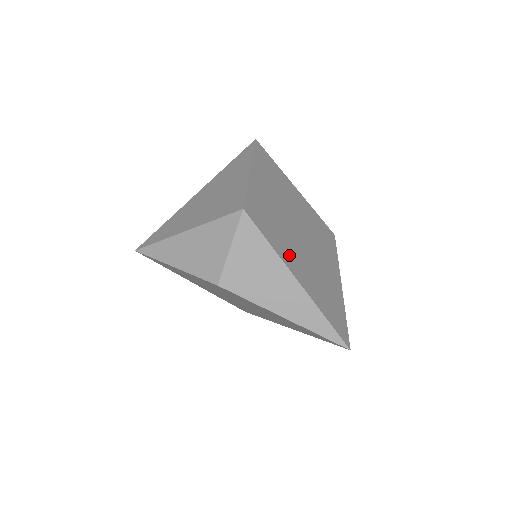
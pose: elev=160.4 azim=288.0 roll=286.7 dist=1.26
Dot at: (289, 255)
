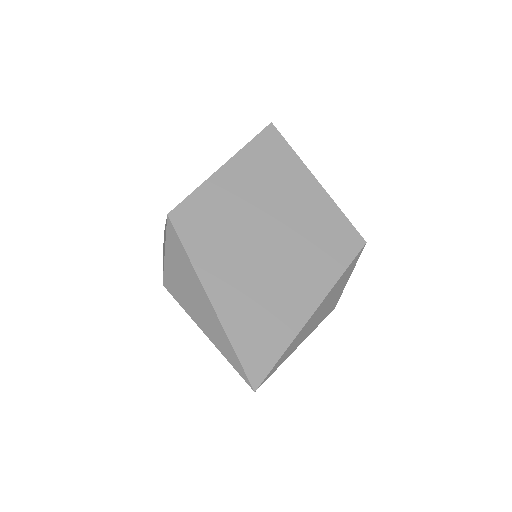
Dot at: (217, 267)
